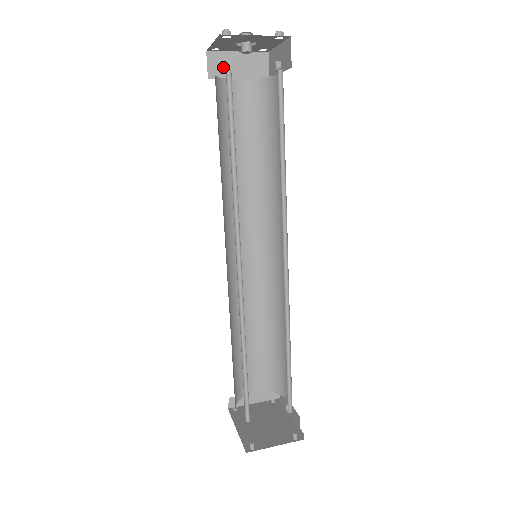
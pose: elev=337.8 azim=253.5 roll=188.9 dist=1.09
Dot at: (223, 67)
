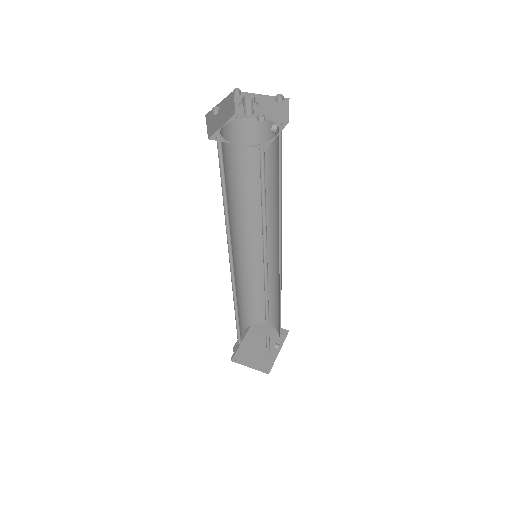
Dot at: occluded
